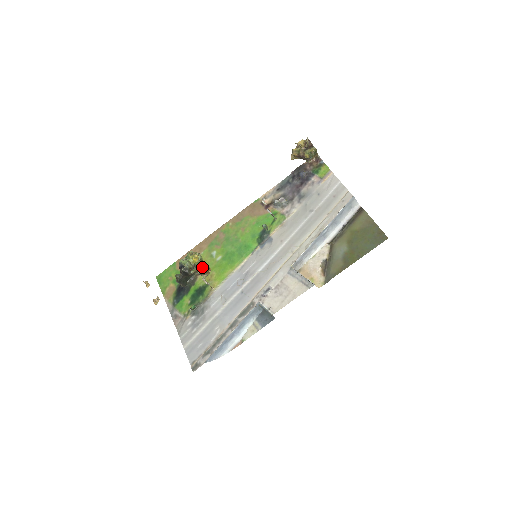
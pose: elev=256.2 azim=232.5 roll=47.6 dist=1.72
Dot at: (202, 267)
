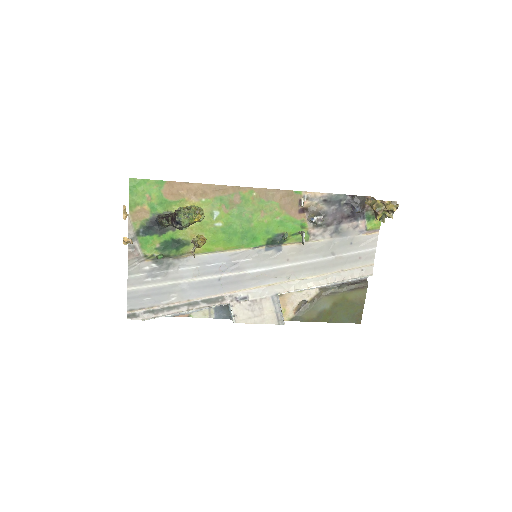
Dot at: occluded
